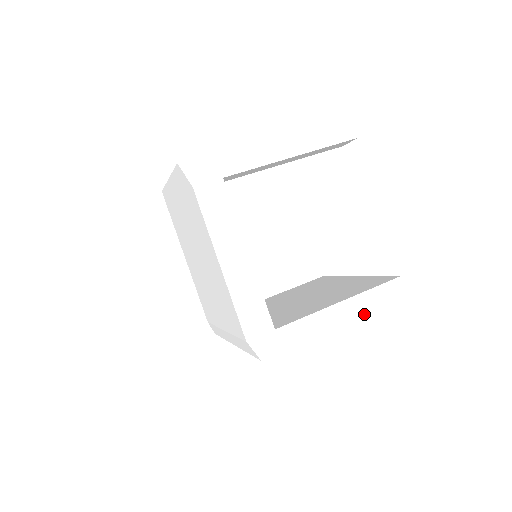
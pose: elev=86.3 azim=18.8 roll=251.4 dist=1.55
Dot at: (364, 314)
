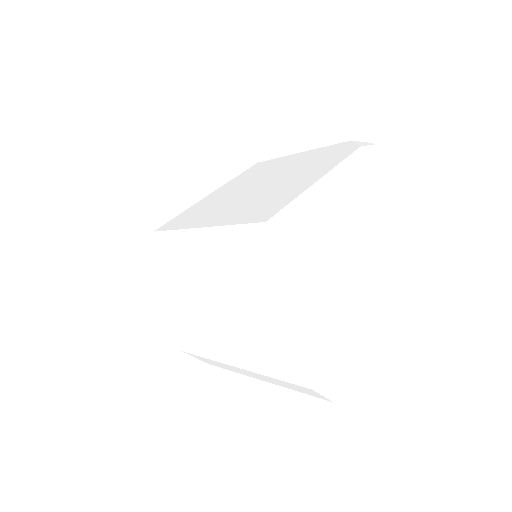
Dot at: (307, 360)
